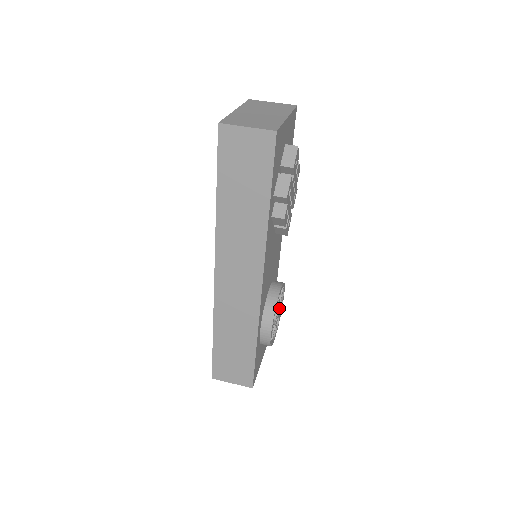
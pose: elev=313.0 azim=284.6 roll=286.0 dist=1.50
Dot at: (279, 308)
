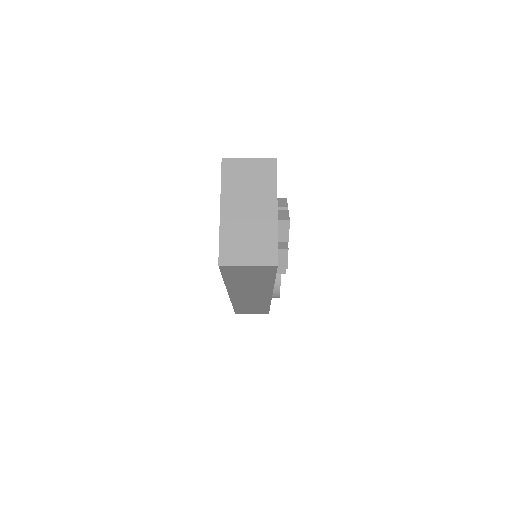
Dot at: occluded
